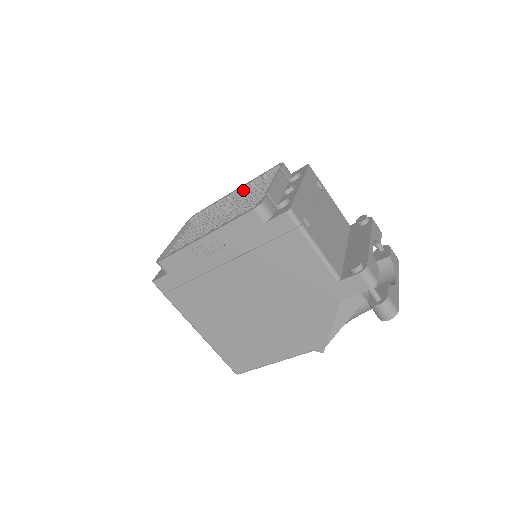
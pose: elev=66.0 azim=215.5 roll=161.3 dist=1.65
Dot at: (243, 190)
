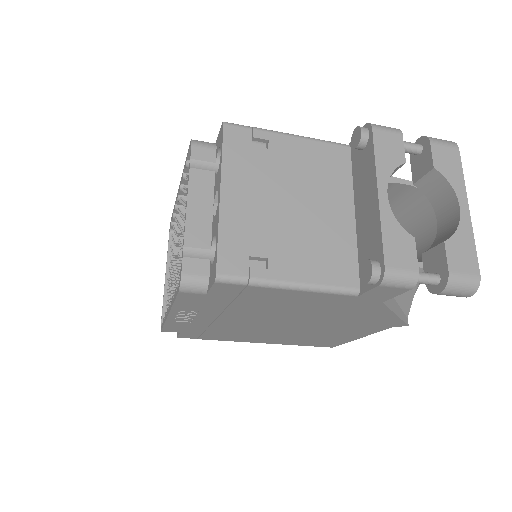
Dot at: occluded
